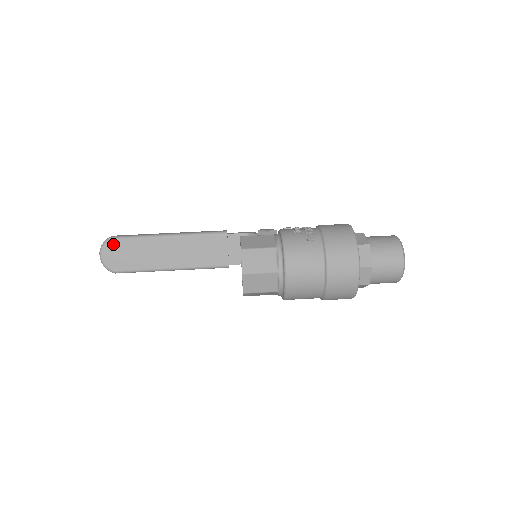
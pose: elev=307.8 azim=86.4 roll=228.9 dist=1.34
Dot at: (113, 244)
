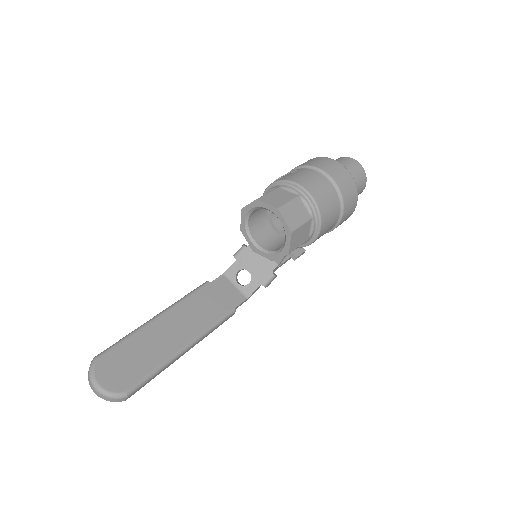
Dot at: (103, 361)
